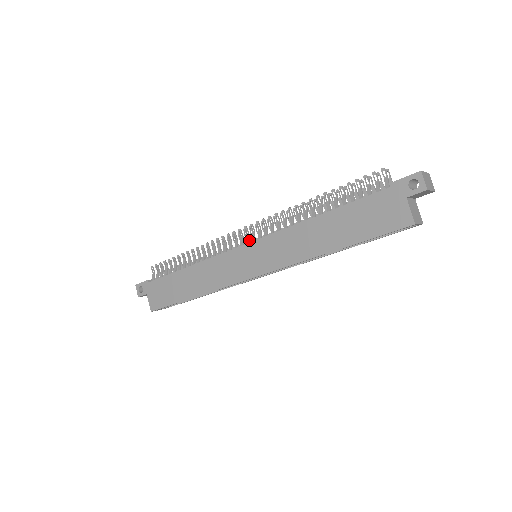
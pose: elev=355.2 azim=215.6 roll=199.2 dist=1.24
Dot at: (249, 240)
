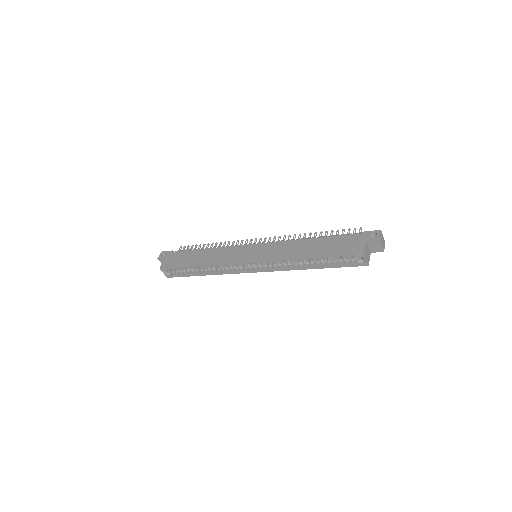
Dot at: occluded
